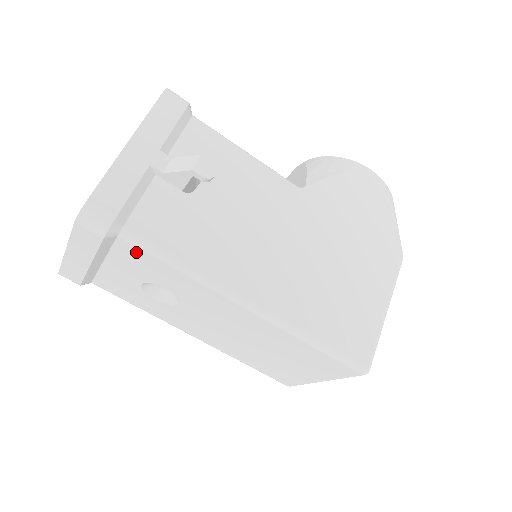
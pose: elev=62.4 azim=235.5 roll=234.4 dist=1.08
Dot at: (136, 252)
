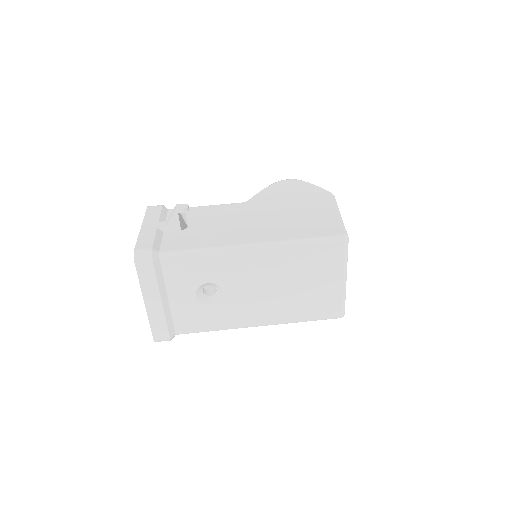
Dot at: (175, 263)
